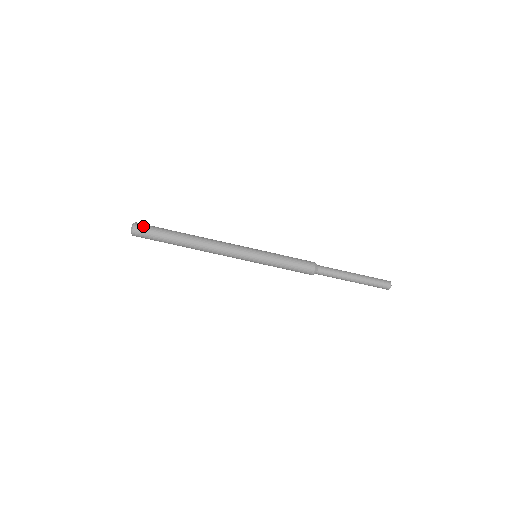
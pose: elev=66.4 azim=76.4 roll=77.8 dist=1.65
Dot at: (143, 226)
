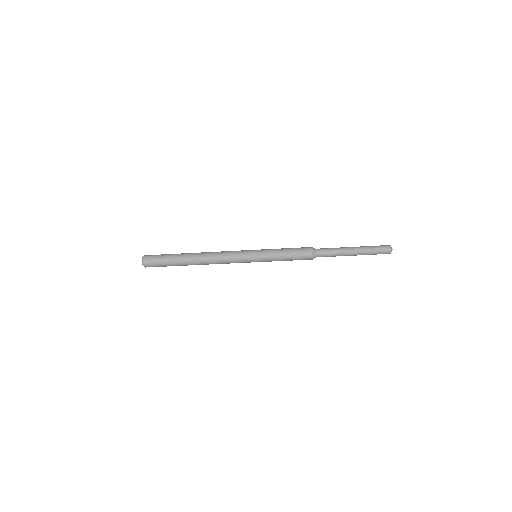
Dot at: (151, 256)
